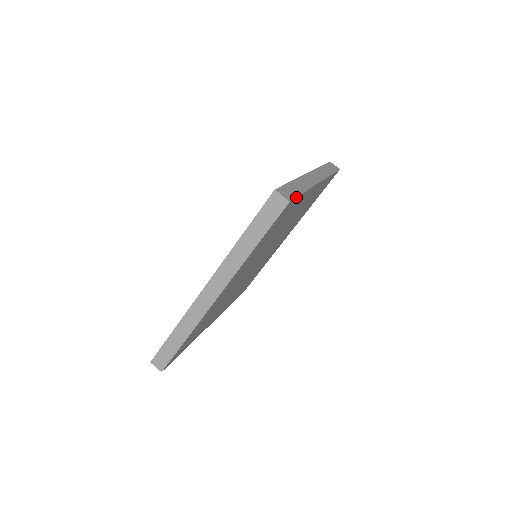
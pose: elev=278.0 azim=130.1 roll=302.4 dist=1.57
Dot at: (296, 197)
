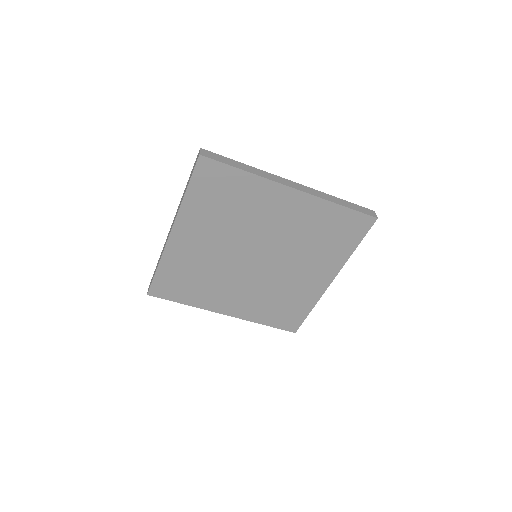
Dot at: occluded
